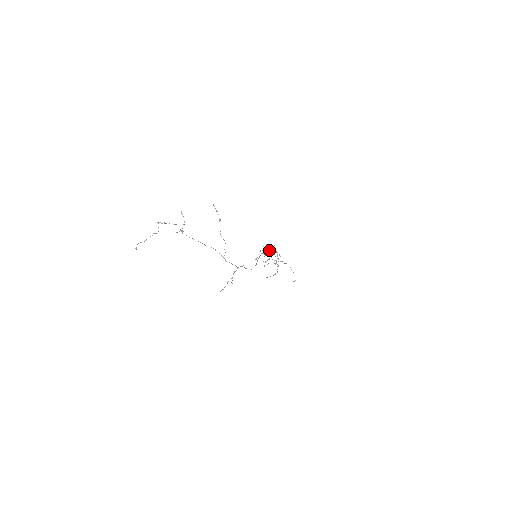
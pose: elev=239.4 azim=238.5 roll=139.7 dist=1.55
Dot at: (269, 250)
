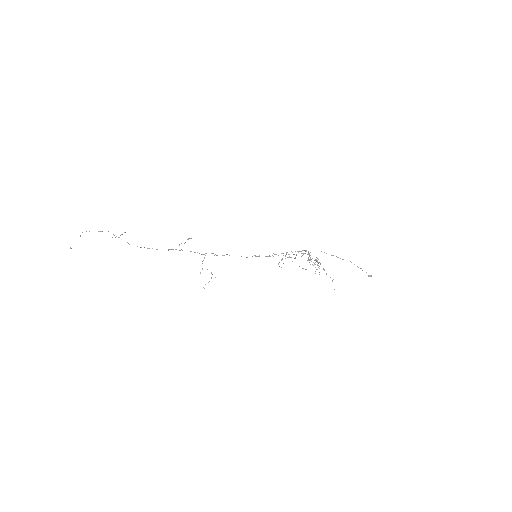
Dot at: occluded
